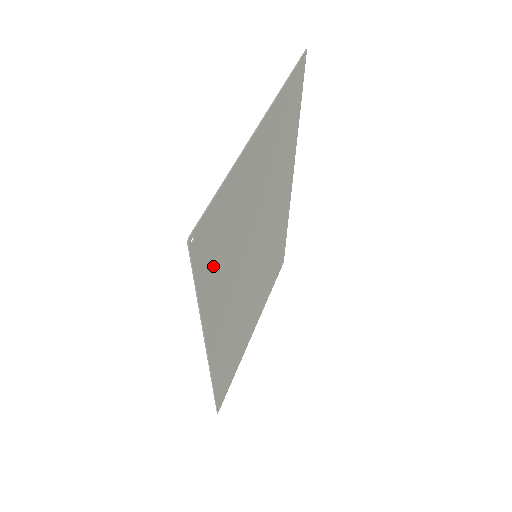
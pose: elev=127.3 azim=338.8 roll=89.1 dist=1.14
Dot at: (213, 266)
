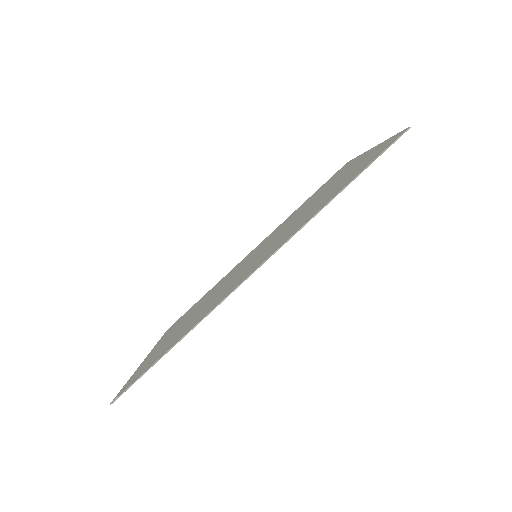
Dot at: occluded
